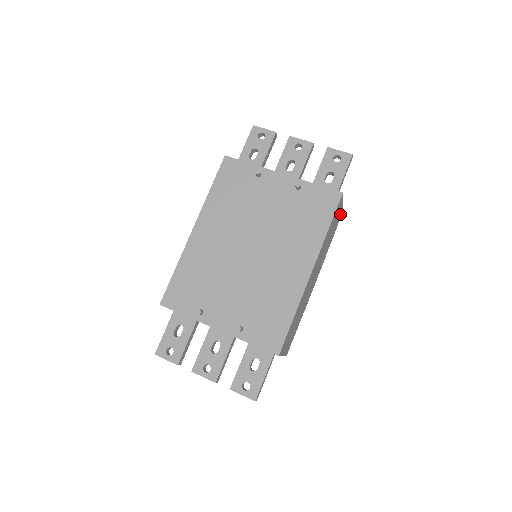
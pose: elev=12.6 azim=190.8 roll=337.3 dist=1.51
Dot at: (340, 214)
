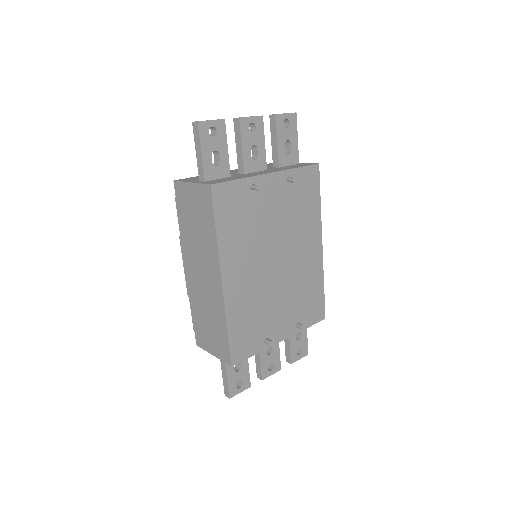
Dot at: occluded
